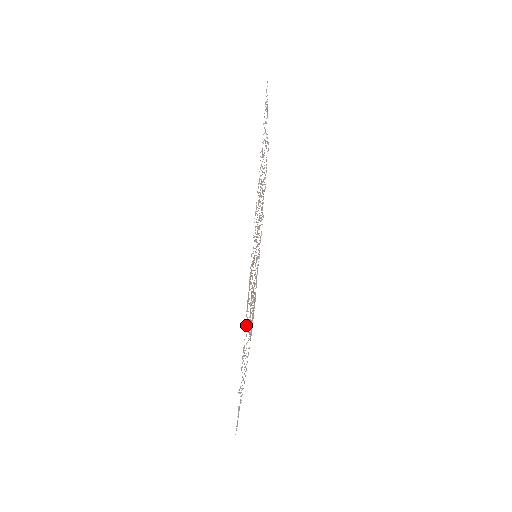
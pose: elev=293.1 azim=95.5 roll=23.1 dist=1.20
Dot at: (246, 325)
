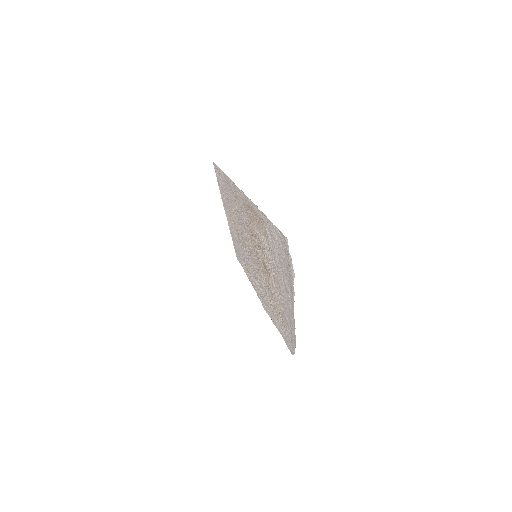
Dot at: (264, 239)
